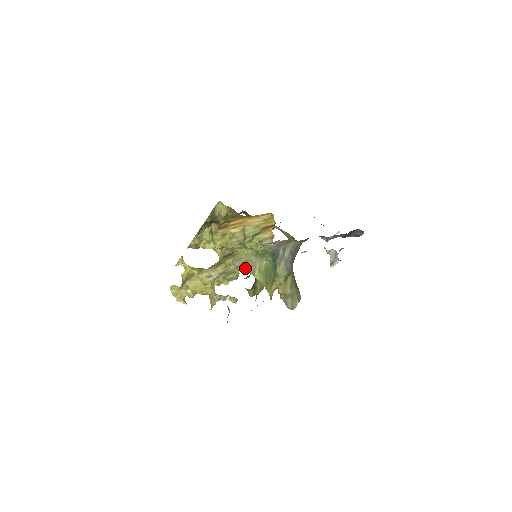
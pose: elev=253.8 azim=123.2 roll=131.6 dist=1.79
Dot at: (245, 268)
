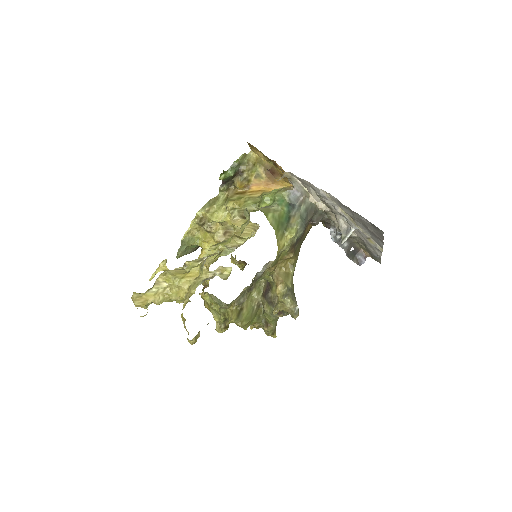
Dot at: (259, 209)
